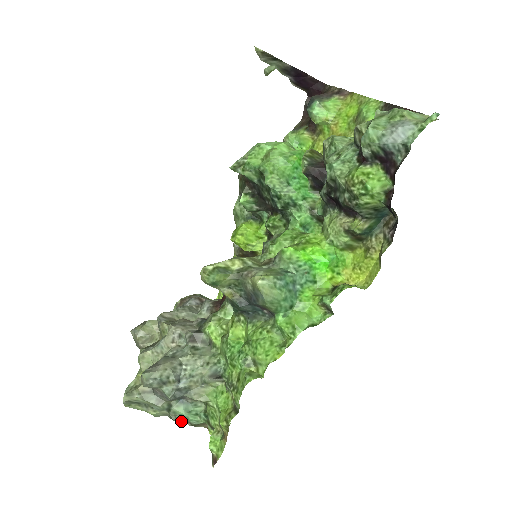
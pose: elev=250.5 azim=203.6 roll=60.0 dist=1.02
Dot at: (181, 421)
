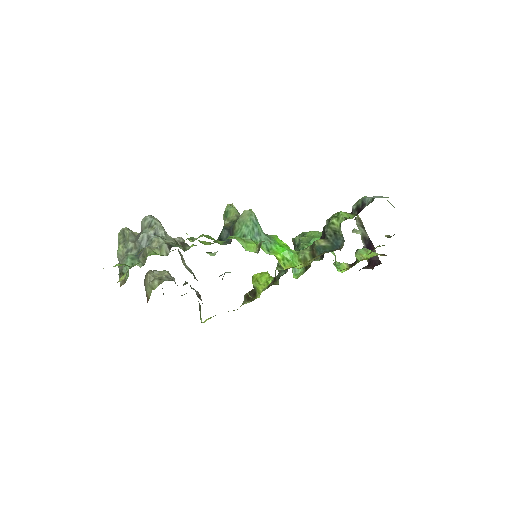
Dot at: (120, 269)
